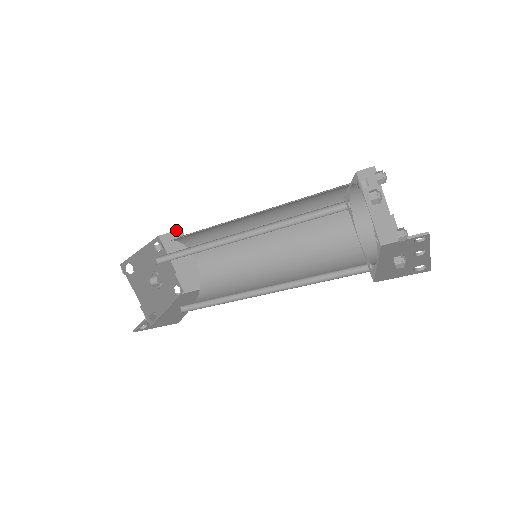
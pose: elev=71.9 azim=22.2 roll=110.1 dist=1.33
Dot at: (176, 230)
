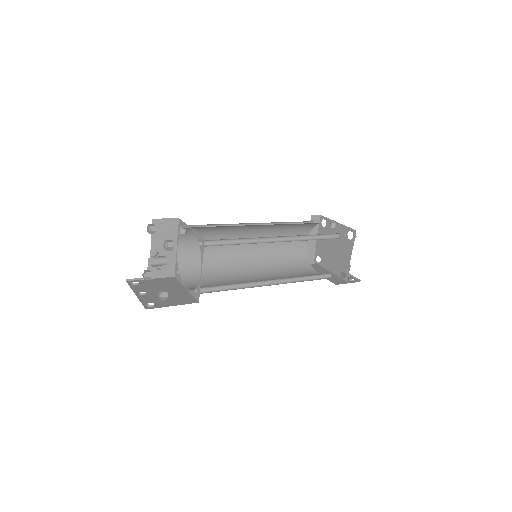
Dot at: (173, 218)
